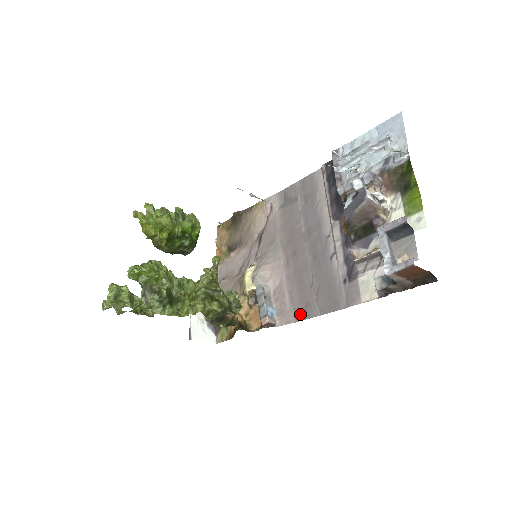
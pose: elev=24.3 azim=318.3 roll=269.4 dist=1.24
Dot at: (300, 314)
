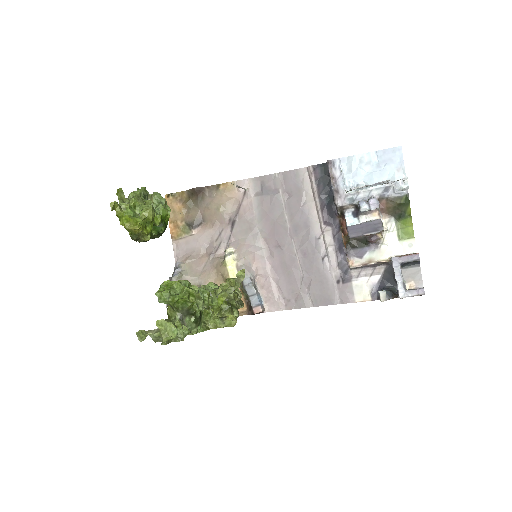
Dot at: (291, 303)
